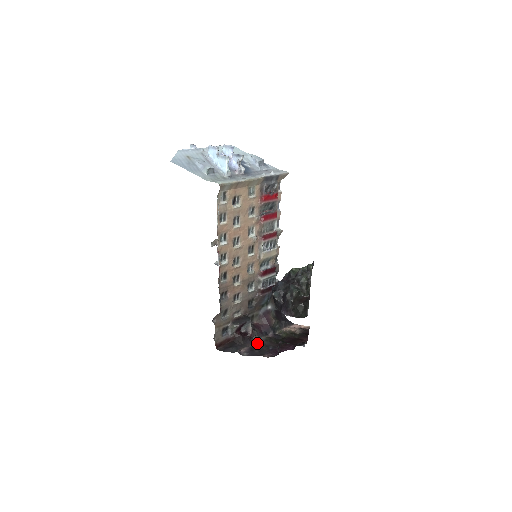
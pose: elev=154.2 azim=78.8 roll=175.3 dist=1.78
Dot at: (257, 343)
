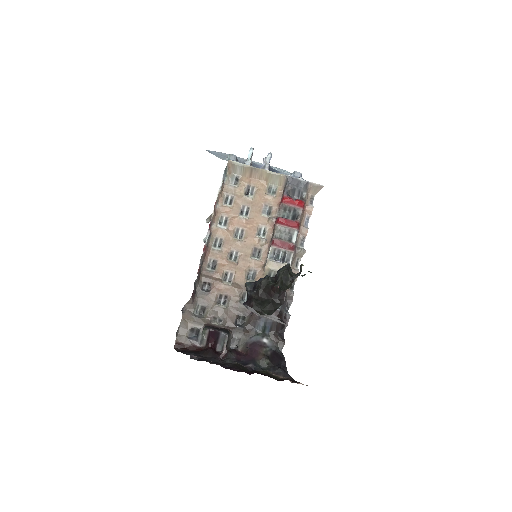
Dot at: occluded
